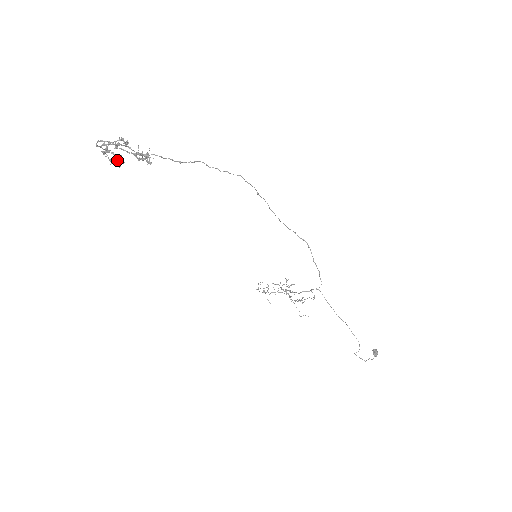
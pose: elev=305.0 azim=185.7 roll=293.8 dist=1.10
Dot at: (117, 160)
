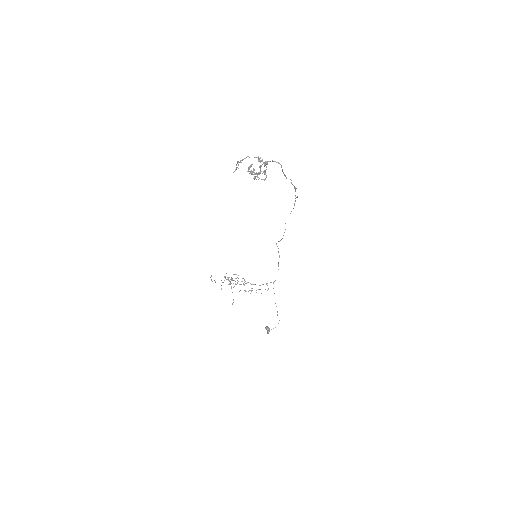
Dot at: (259, 174)
